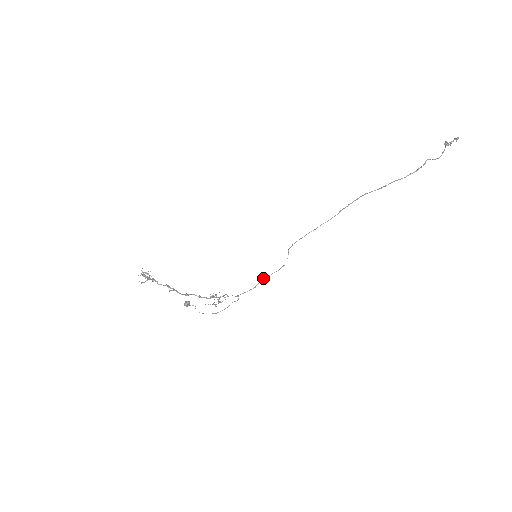
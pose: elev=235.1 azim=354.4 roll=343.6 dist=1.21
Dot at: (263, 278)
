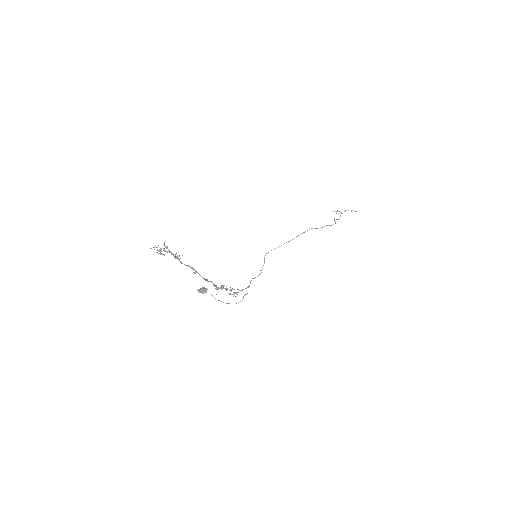
Dot at: (253, 278)
